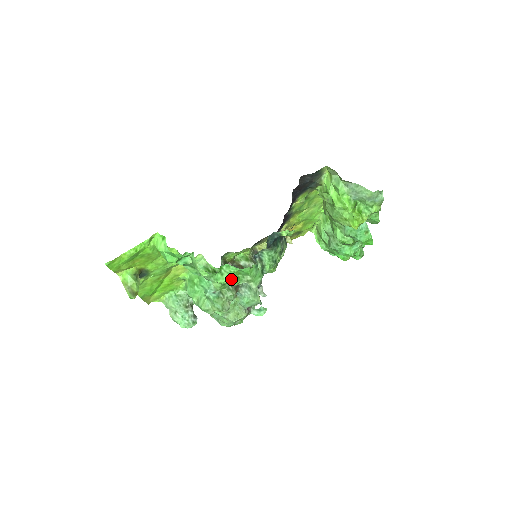
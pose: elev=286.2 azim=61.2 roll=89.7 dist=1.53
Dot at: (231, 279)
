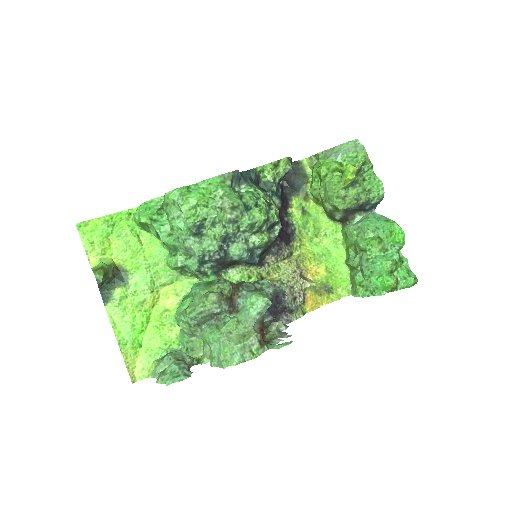
Dot at: (201, 197)
